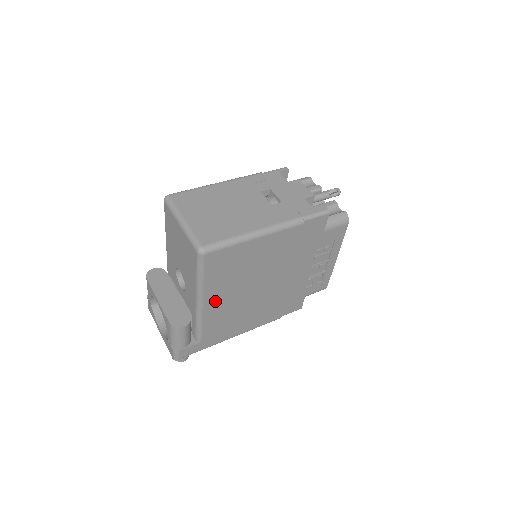
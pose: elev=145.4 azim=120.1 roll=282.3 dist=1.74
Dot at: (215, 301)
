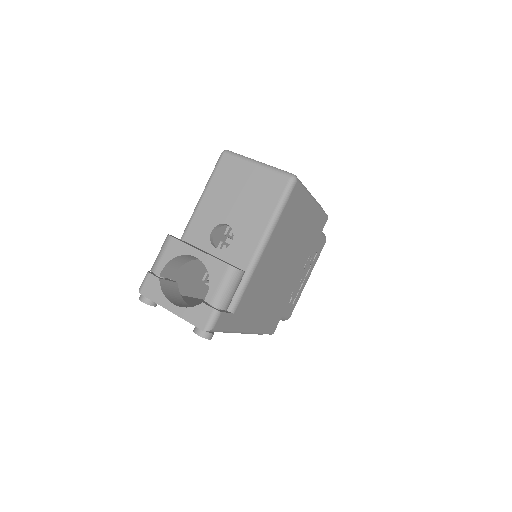
Dot at: (268, 254)
